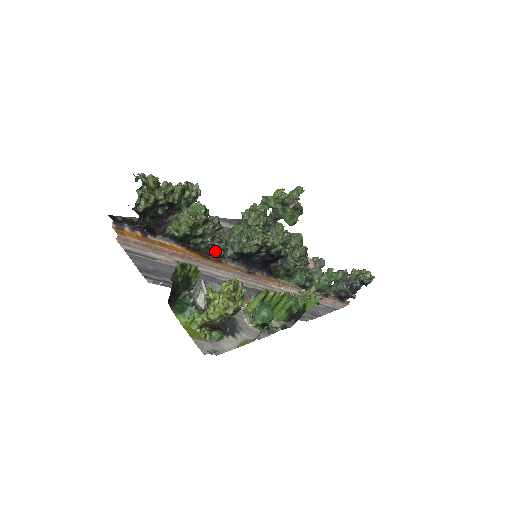
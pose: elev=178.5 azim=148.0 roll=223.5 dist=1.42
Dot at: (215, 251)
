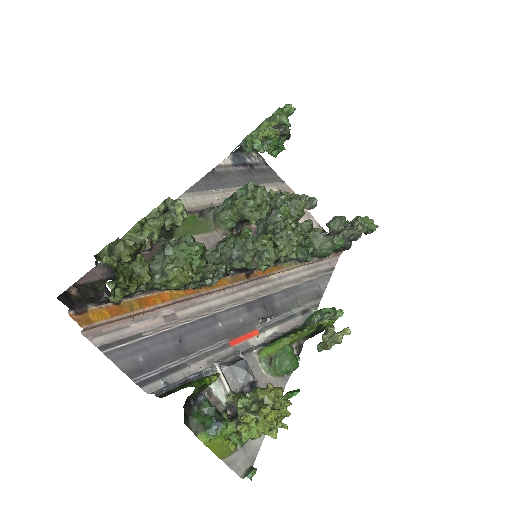
Dot at: occluded
